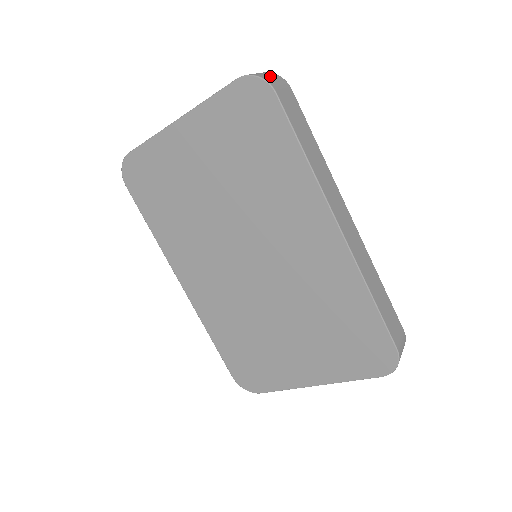
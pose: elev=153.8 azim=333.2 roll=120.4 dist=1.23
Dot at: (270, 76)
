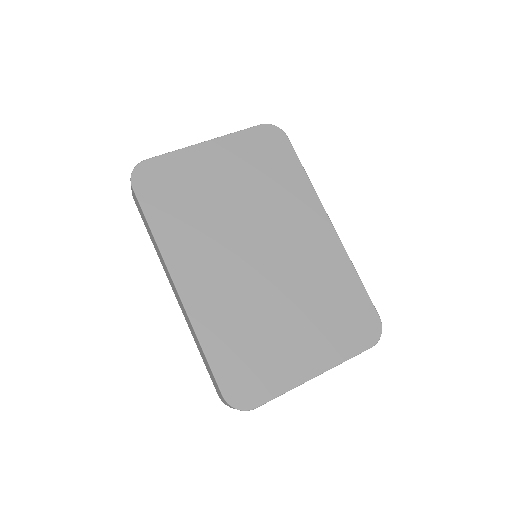
Dot at: occluded
